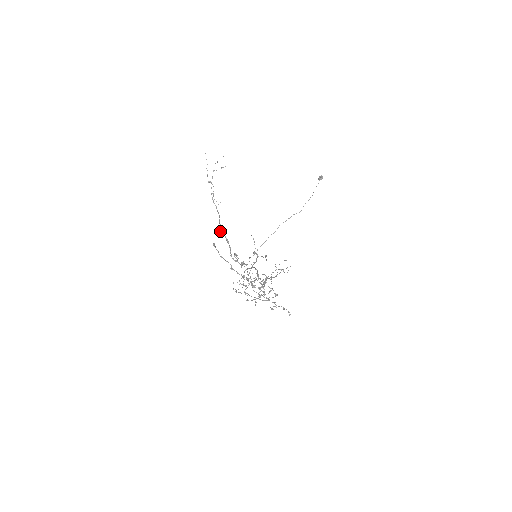
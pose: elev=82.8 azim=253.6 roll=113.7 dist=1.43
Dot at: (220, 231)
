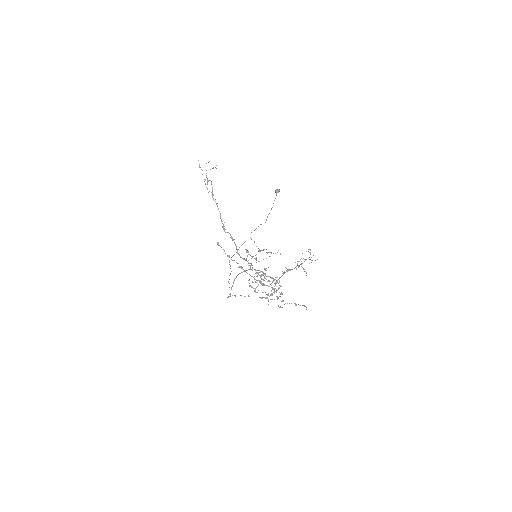
Dot at: (224, 229)
